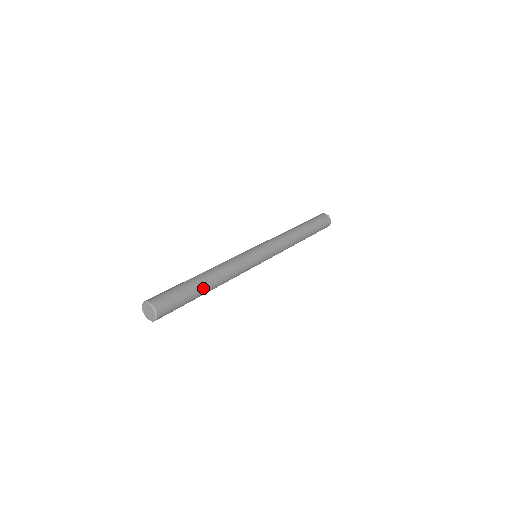
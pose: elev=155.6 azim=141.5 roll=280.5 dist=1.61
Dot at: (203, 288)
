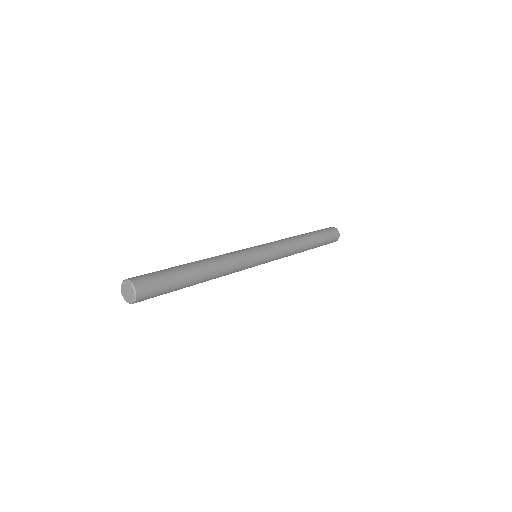
Dot at: (192, 284)
